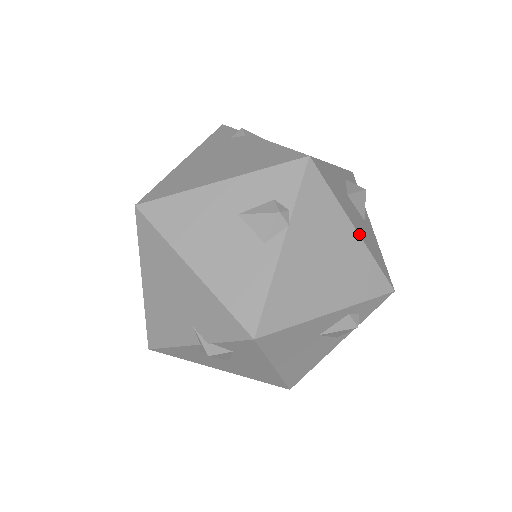
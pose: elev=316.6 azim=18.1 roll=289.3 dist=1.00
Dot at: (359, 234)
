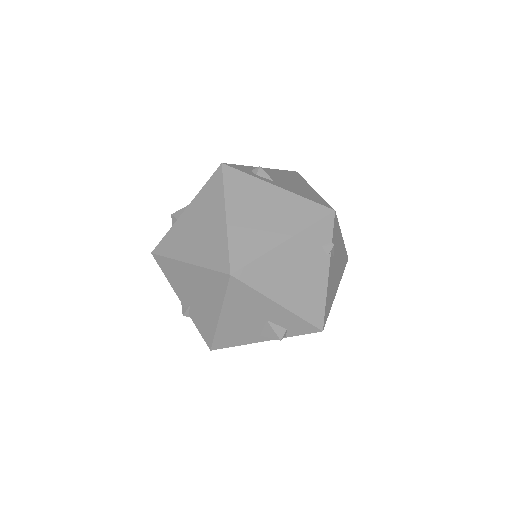
Dot at: occluded
